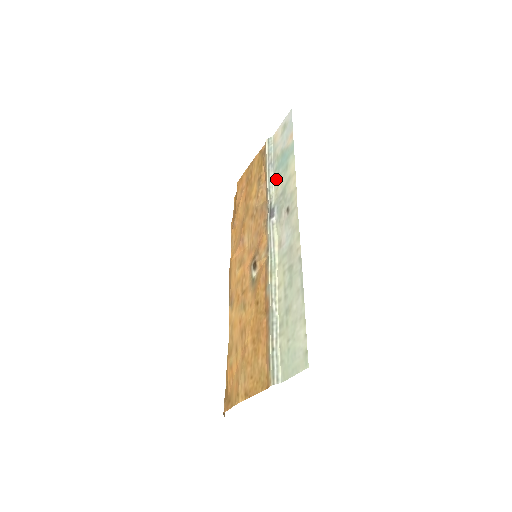
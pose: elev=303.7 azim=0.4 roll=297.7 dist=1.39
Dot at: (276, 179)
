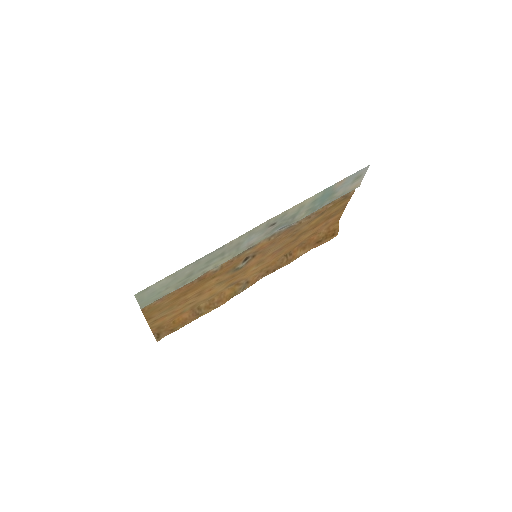
Dot at: (312, 210)
